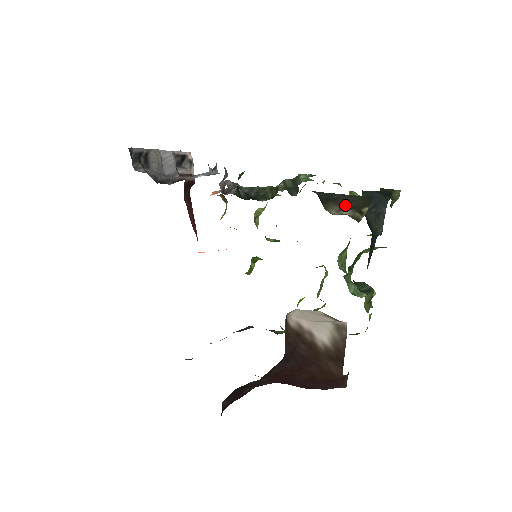
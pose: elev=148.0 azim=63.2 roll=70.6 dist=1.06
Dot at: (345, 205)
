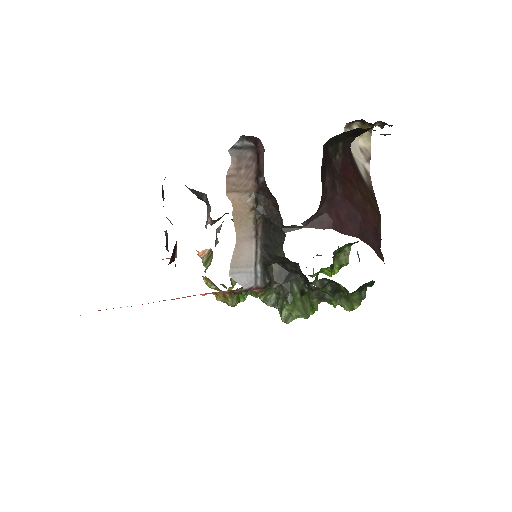
Dot at: occluded
